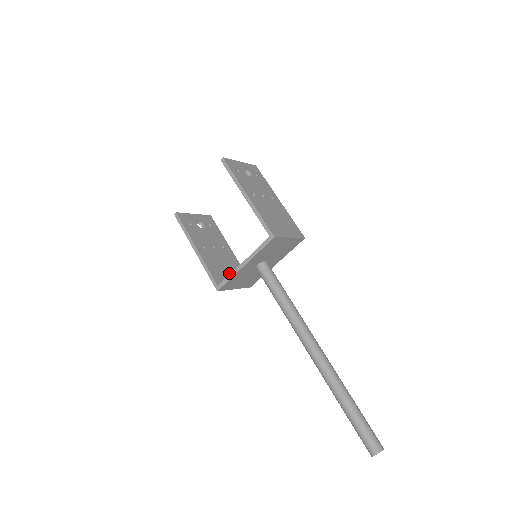
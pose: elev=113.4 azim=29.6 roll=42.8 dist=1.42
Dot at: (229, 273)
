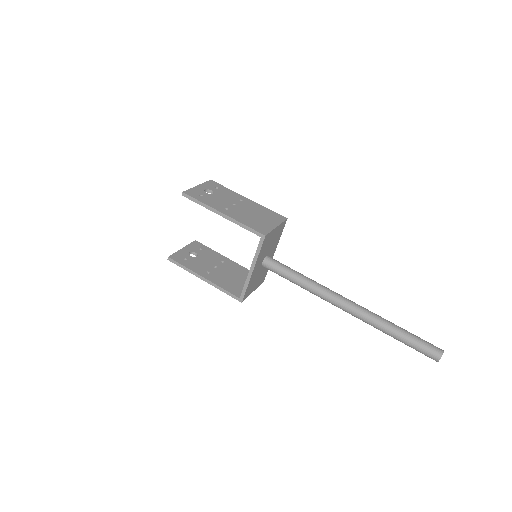
Dot at: (241, 281)
